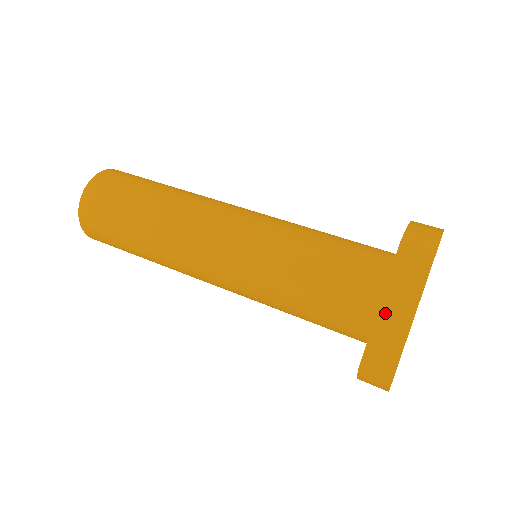
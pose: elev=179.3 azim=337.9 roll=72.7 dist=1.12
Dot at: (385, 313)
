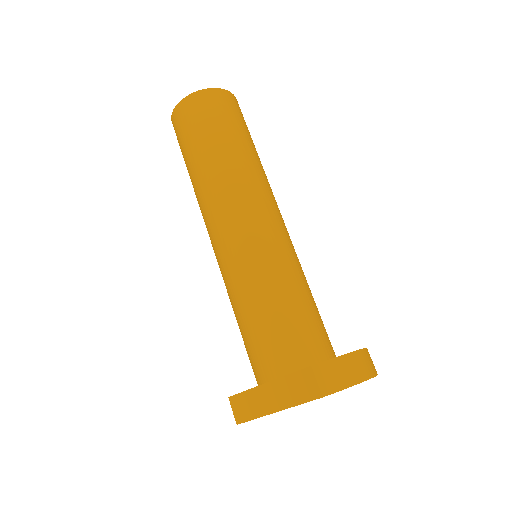
Dot at: (266, 390)
